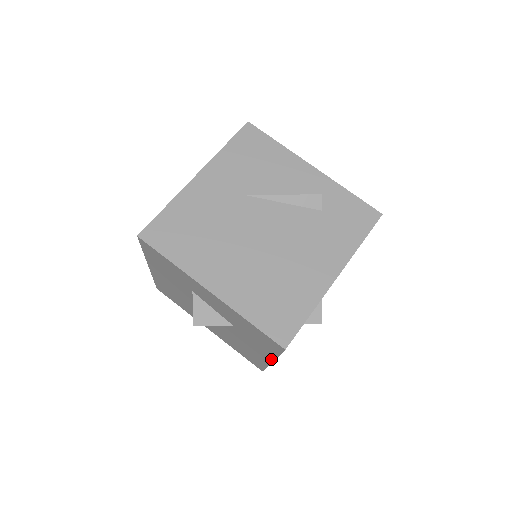
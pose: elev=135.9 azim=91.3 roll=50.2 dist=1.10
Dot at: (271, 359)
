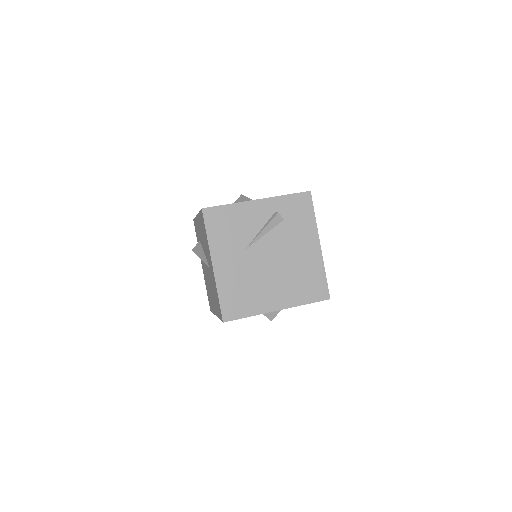
Dot at: occluded
